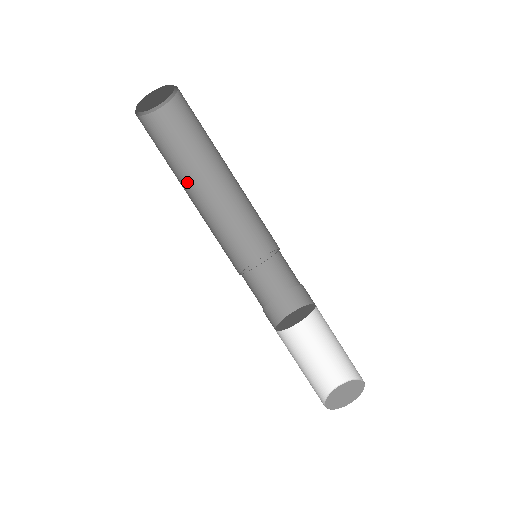
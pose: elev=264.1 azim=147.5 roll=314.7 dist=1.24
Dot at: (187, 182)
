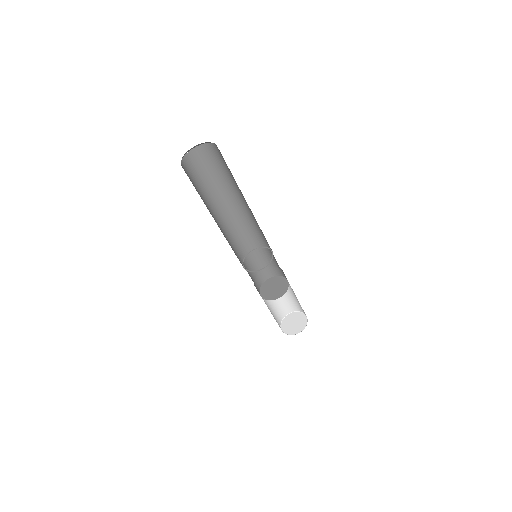
Dot at: (210, 210)
